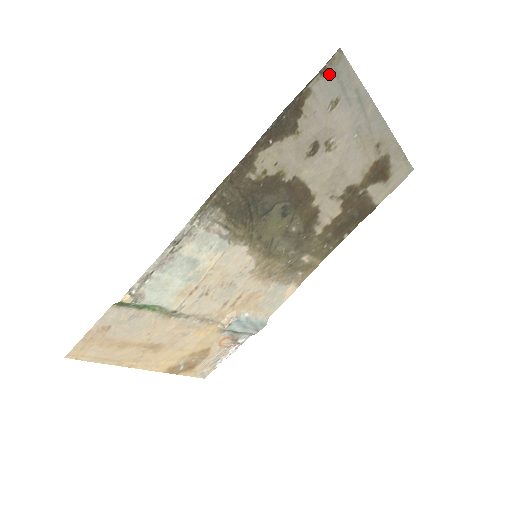
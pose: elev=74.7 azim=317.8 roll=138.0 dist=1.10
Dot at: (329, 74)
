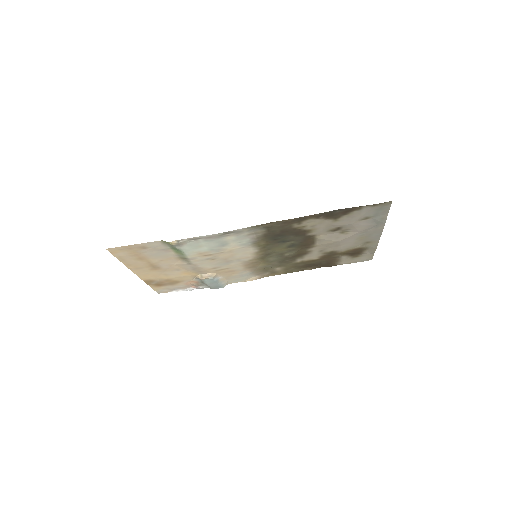
Dot at: (377, 207)
